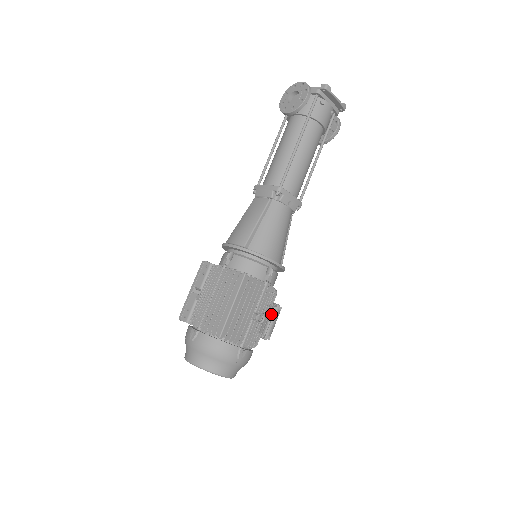
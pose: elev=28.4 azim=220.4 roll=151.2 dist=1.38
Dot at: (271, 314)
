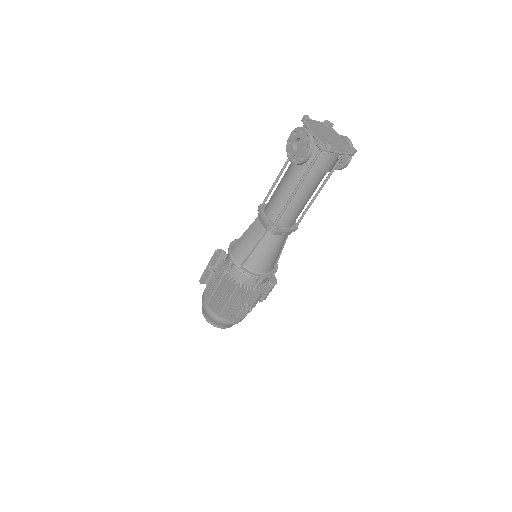
Dot at: (266, 289)
